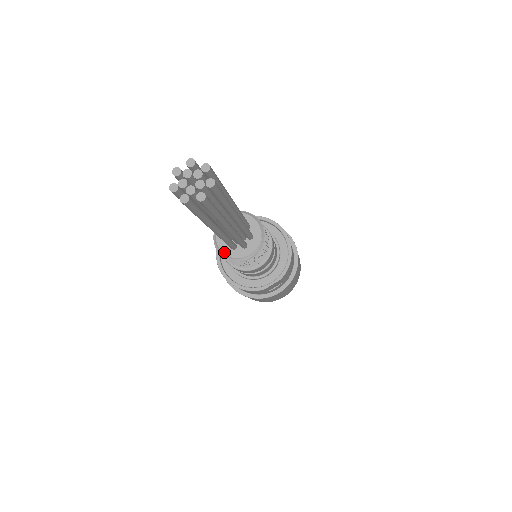
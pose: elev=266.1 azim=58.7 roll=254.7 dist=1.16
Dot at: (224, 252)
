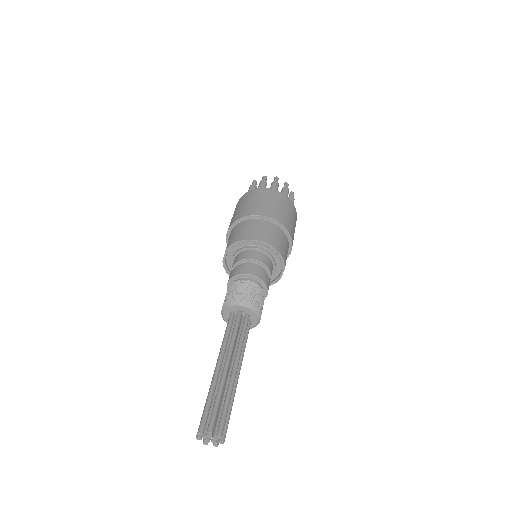
Dot at: occluded
